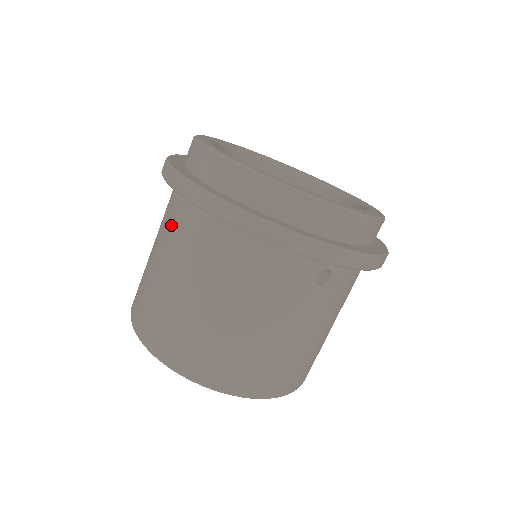
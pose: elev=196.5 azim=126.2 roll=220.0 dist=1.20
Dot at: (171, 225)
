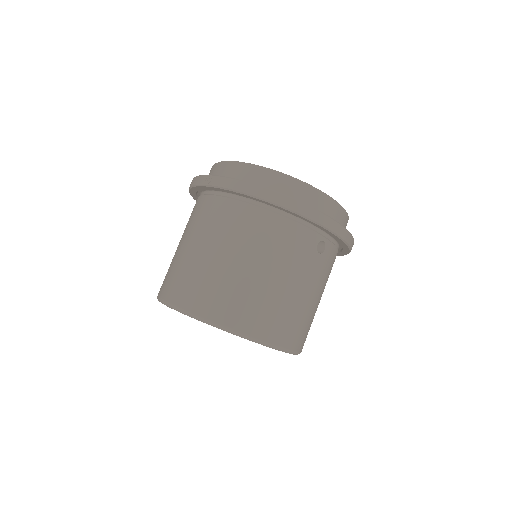
Dot at: (206, 217)
